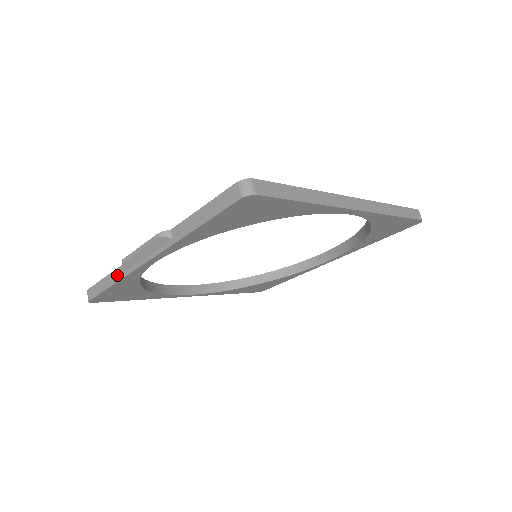
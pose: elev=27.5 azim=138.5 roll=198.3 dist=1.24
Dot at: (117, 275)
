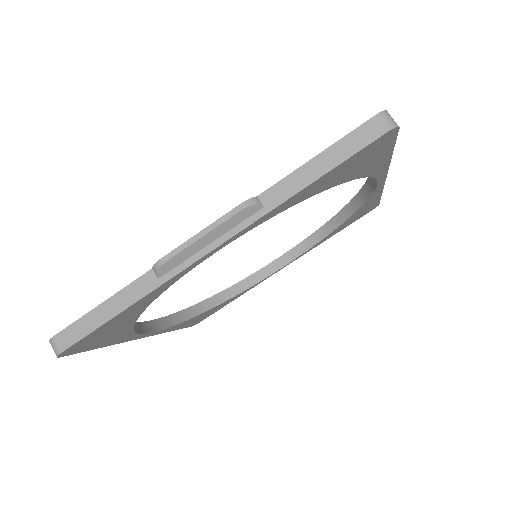
Dot at: (137, 290)
